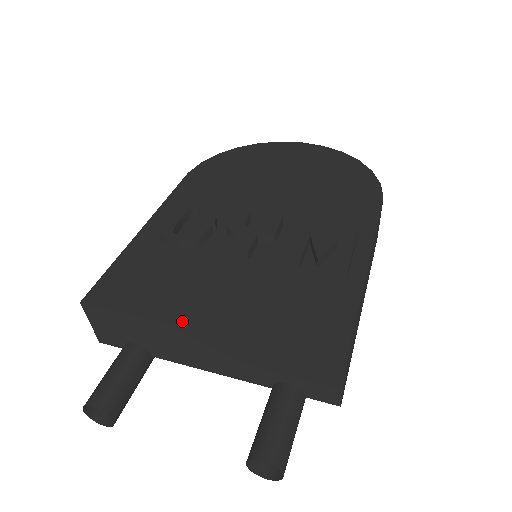
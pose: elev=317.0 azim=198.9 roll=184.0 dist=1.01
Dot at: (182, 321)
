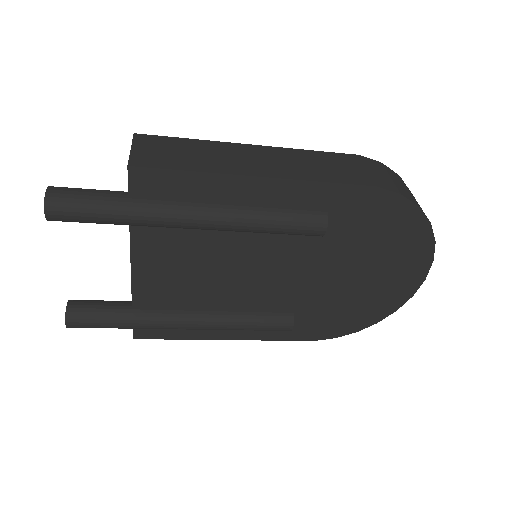
Dot at: occluded
